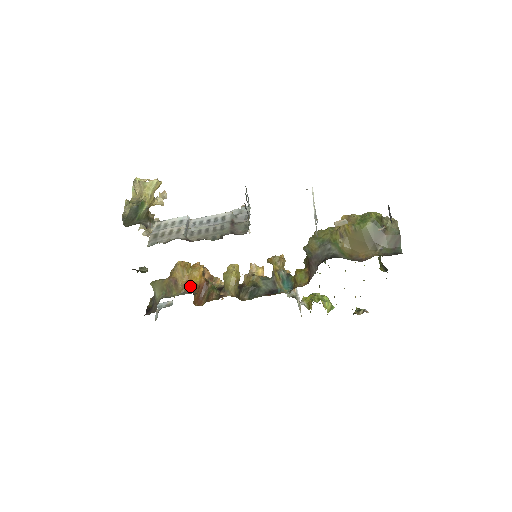
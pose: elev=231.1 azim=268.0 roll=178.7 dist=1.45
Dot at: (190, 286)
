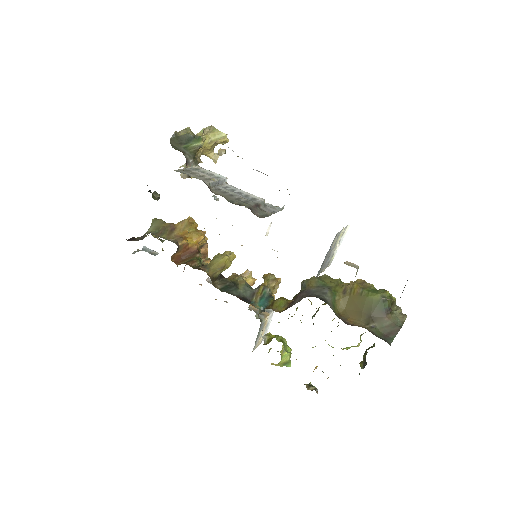
Dot at: (181, 240)
